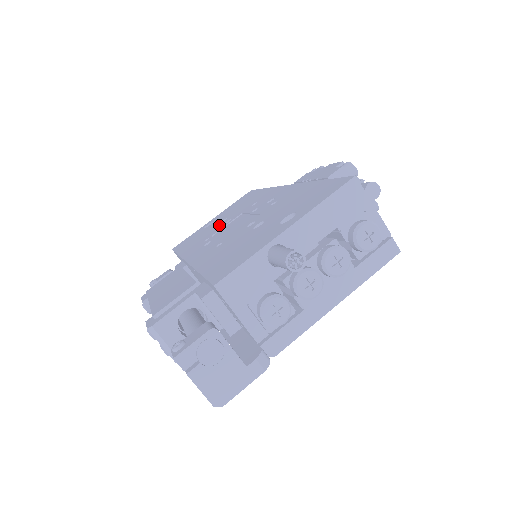
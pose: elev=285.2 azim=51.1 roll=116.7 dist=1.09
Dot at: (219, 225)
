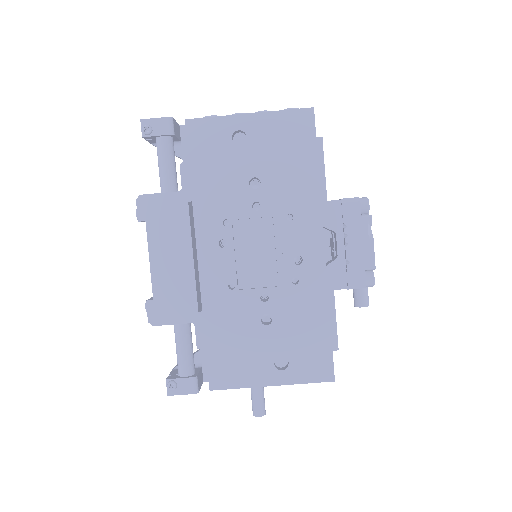
Dot at: (247, 194)
